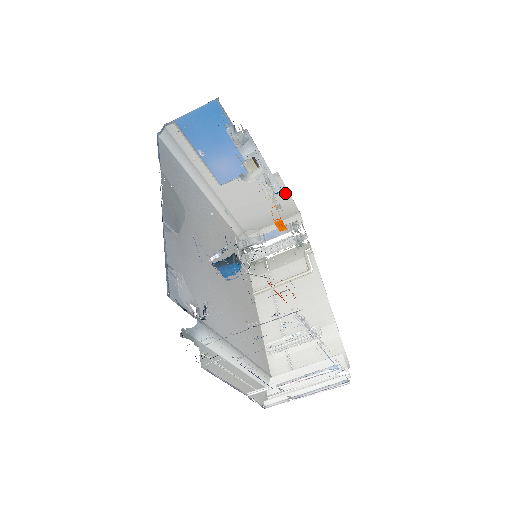
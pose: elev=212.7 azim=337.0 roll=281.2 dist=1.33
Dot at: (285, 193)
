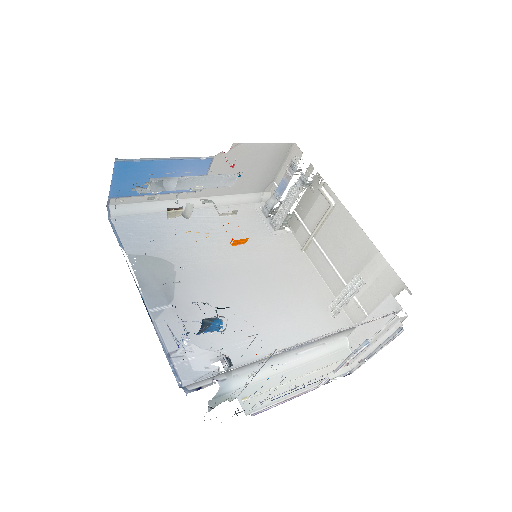
Dot at: (261, 146)
